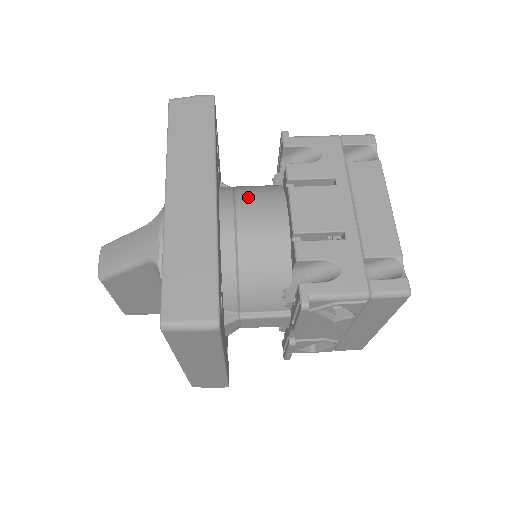
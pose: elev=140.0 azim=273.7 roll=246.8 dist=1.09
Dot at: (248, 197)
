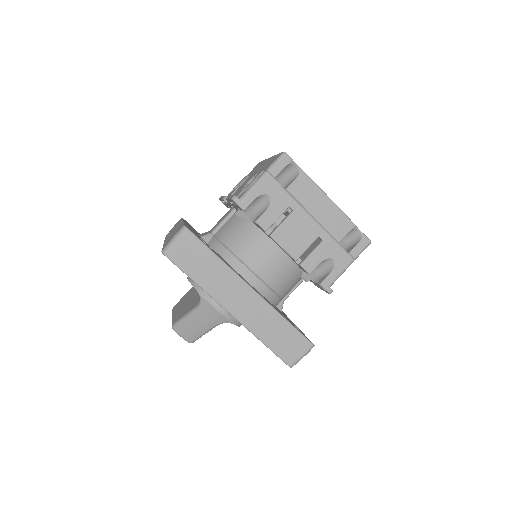
Dot at: (246, 253)
